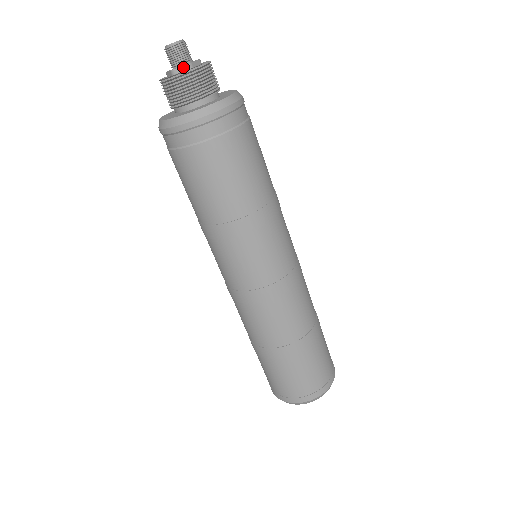
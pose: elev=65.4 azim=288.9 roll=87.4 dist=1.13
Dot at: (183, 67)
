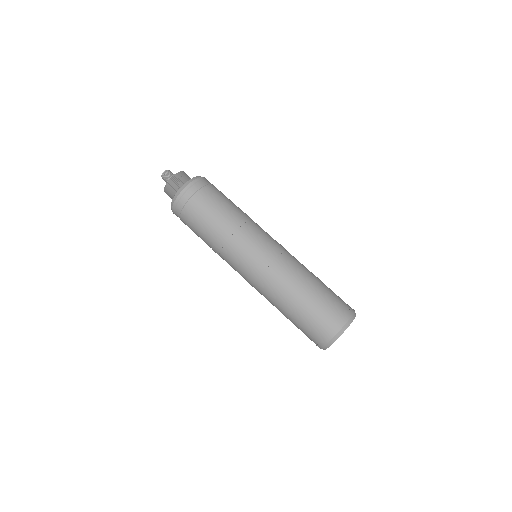
Dot at: occluded
